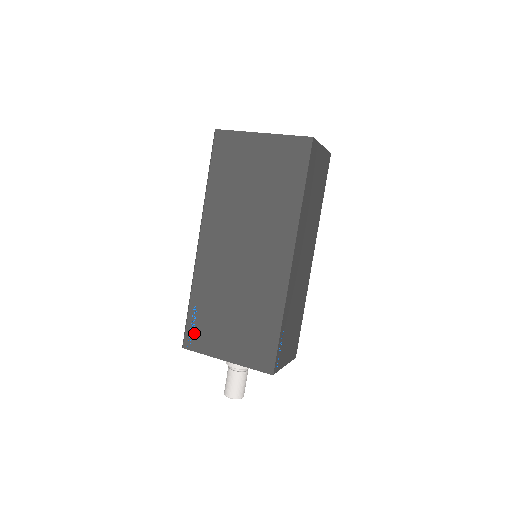
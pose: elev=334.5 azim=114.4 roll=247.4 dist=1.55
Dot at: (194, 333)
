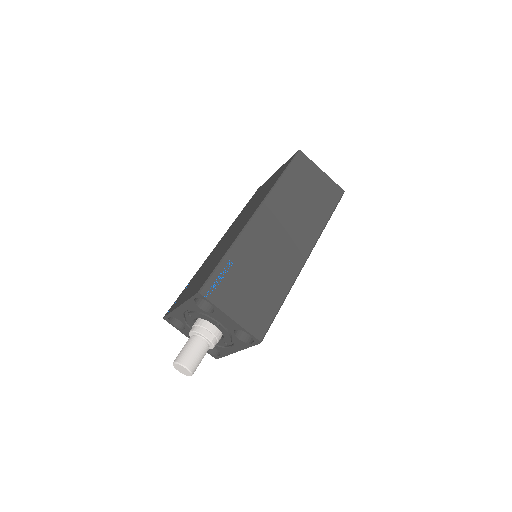
Dot at: occluded
